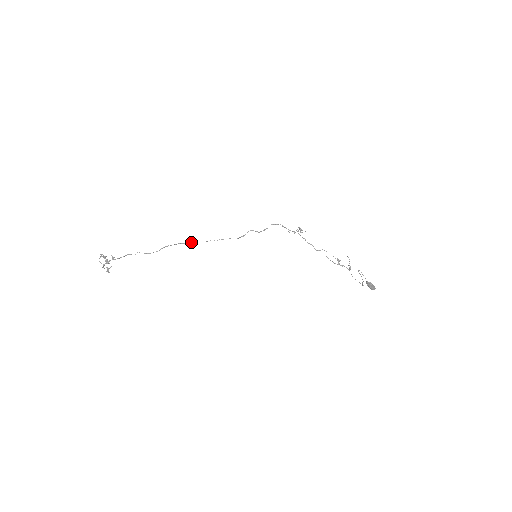
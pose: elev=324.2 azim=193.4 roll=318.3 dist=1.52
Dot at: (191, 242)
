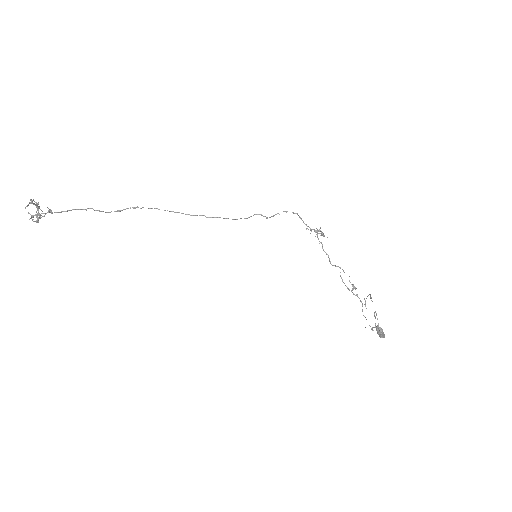
Dot at: (172, 211)
